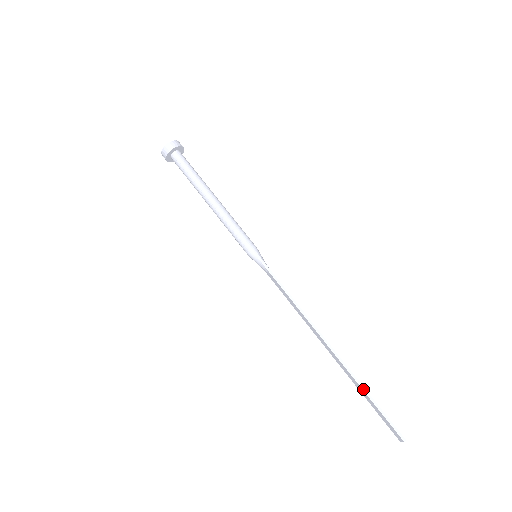
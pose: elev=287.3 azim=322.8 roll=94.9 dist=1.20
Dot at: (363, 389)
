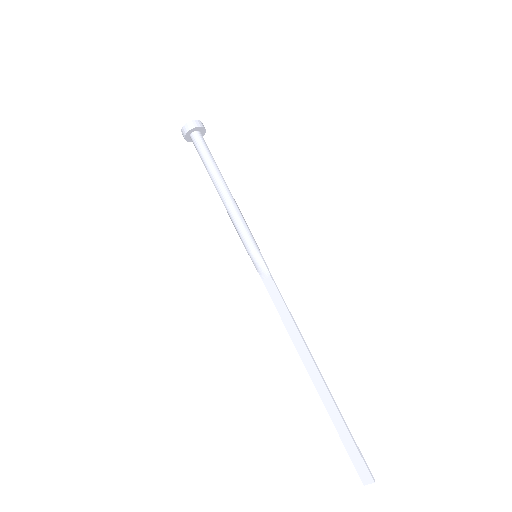
Dot at: (342, 417)
